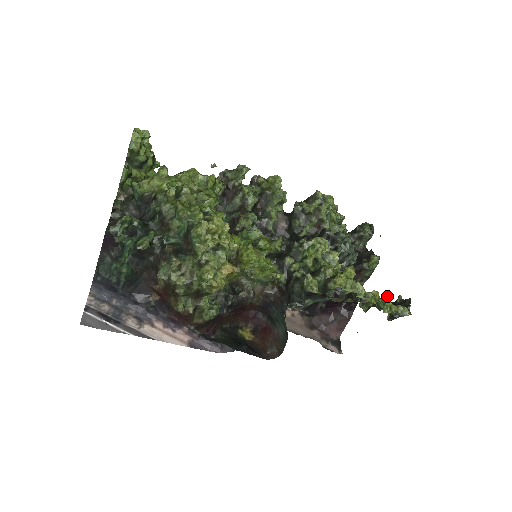
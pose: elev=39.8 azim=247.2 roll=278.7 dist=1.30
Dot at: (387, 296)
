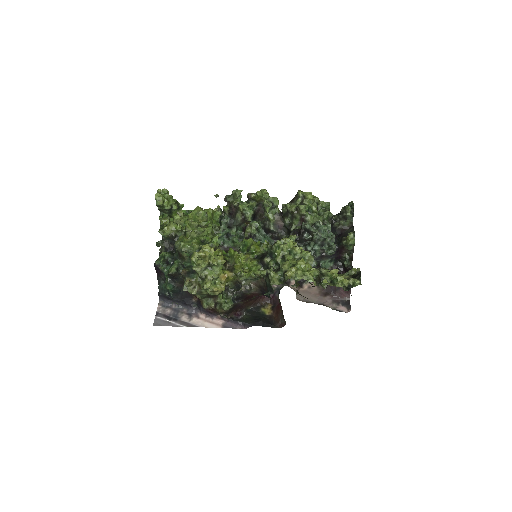
Dot at: (355, 268)
